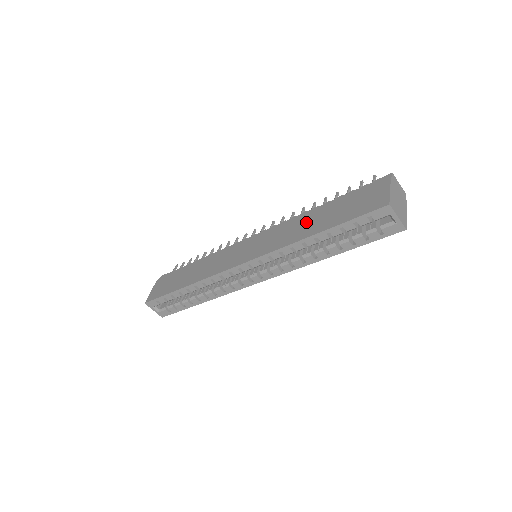
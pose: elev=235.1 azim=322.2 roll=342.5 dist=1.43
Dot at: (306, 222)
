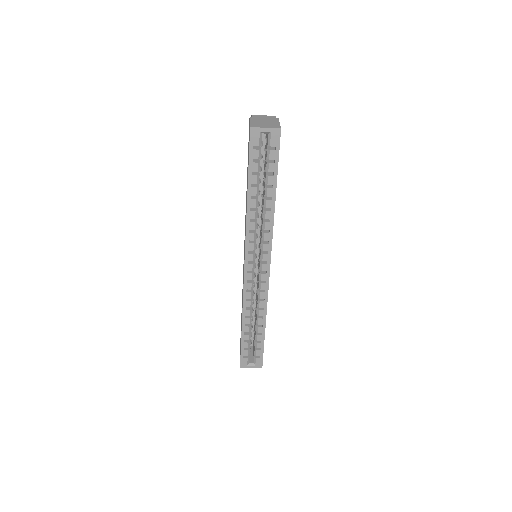
Dot at: (246, 198)
